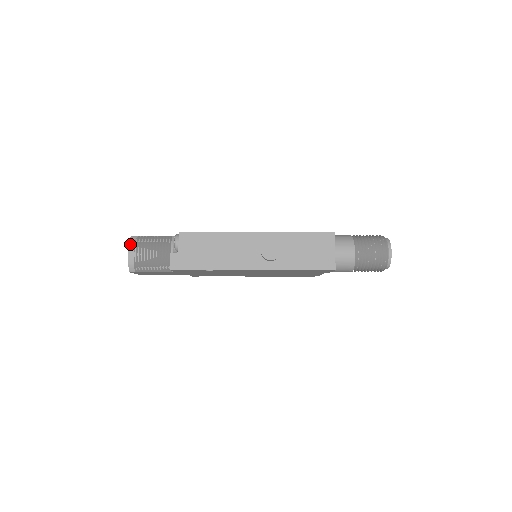
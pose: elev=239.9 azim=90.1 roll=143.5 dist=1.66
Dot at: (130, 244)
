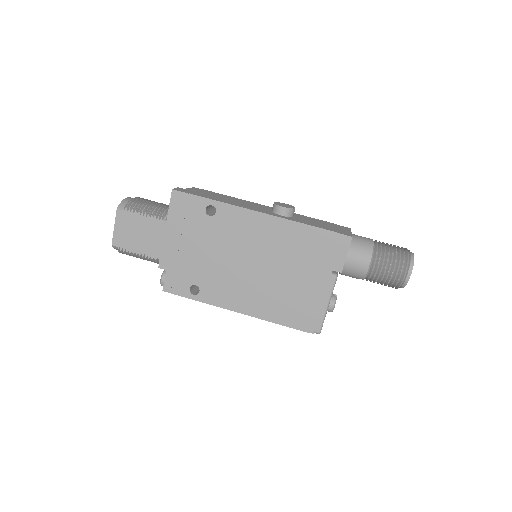
Dot at: occluded
